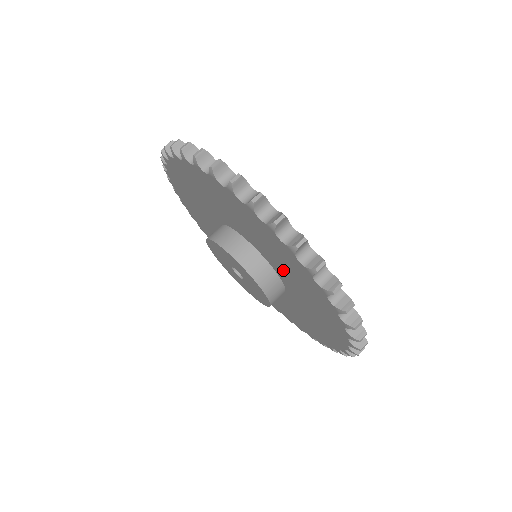
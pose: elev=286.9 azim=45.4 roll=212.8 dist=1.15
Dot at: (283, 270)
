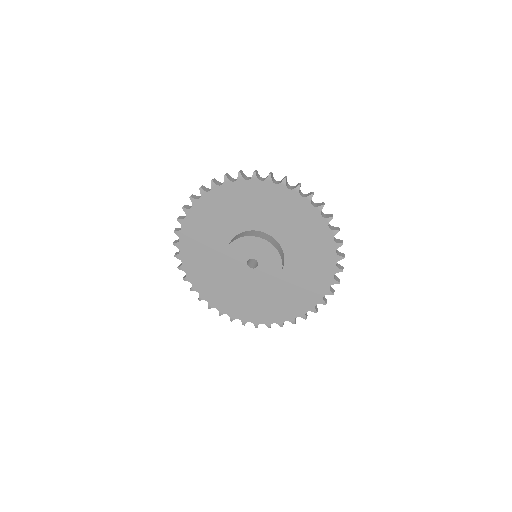
Dot at: (273, 220)
